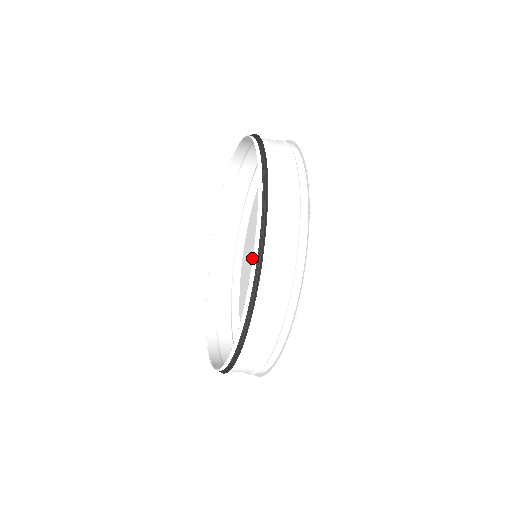
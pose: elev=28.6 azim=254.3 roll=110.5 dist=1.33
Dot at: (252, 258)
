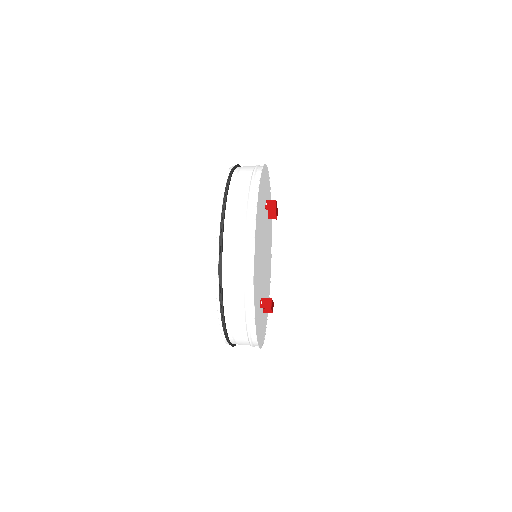
Dot at: (268, 234)
